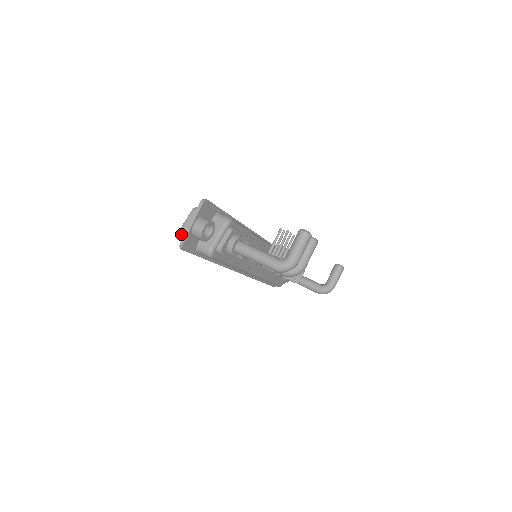
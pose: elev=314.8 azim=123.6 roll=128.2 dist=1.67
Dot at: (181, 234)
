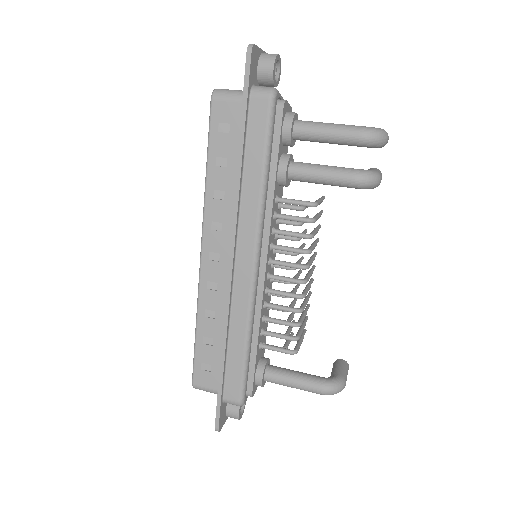
Dot at: (219, 89)
